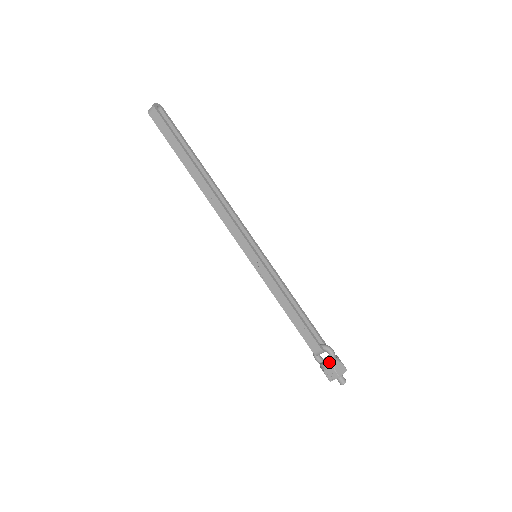
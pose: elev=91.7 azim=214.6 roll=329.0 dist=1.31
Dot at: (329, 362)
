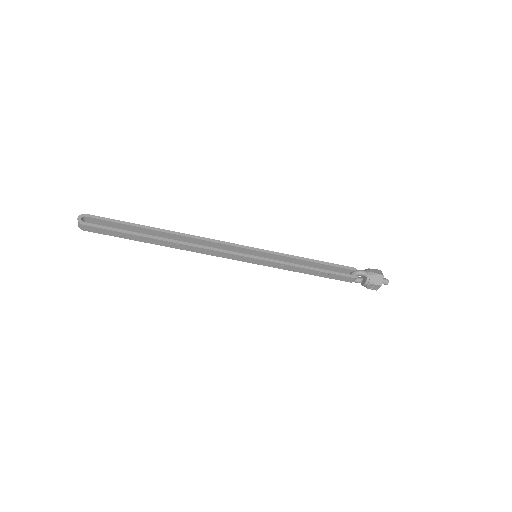
Dot at: (367, 282)
